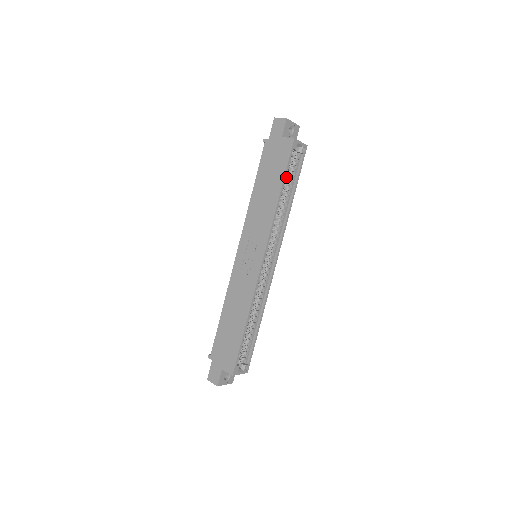
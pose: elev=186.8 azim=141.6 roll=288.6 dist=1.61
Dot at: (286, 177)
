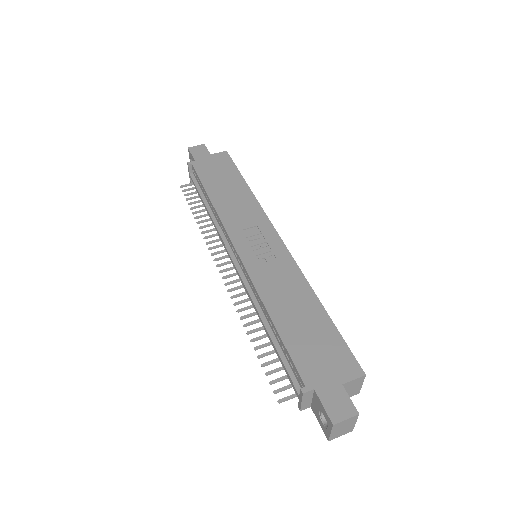
Dot at: occluded
